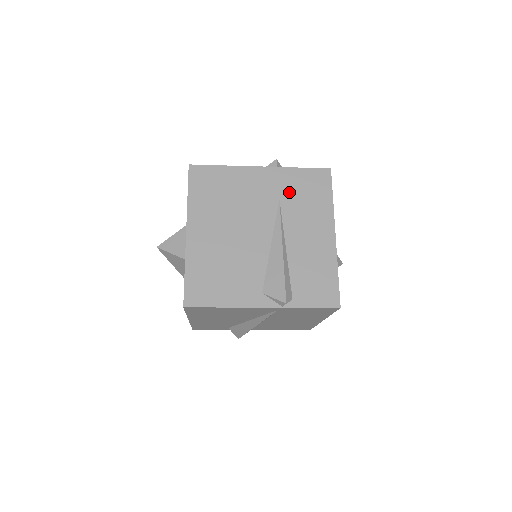
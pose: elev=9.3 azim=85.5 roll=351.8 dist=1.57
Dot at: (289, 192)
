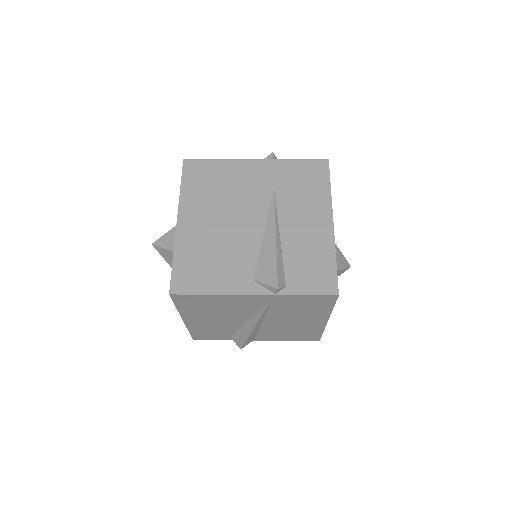
Dot at: (284, 182)
